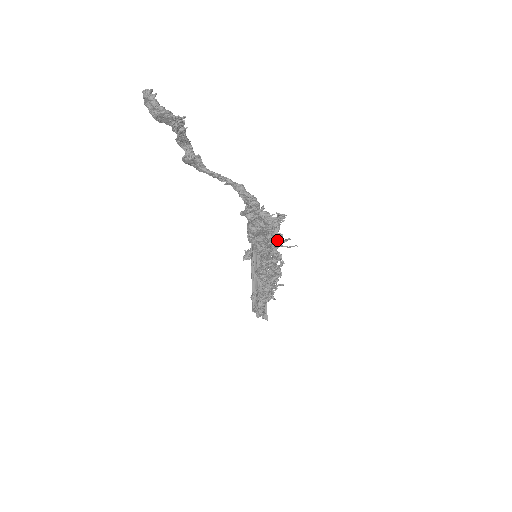
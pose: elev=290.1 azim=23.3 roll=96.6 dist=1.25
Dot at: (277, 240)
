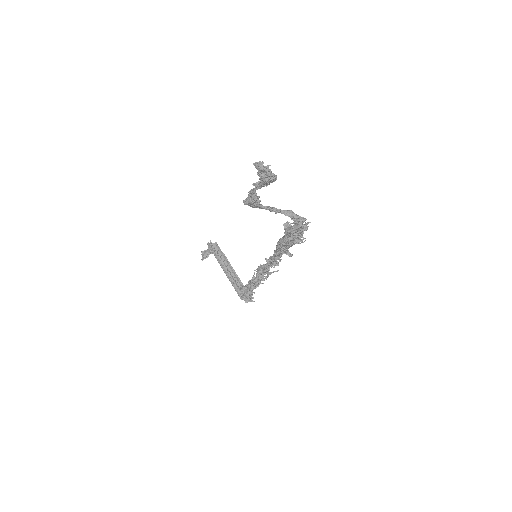
Dot at: occluded
